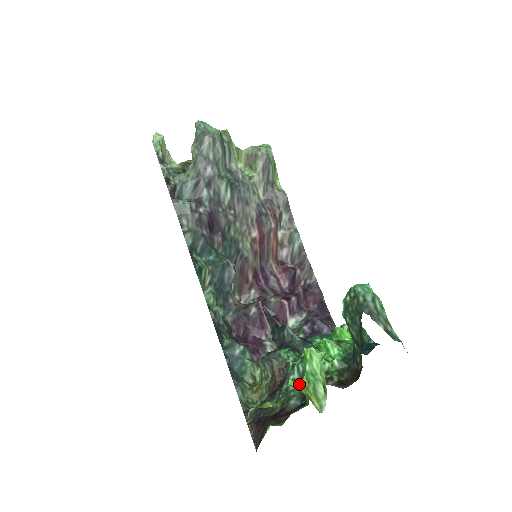
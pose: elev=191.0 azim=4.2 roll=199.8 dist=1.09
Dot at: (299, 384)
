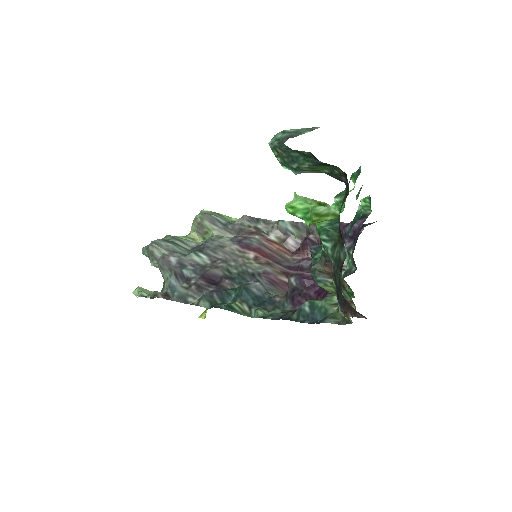
Dot at: occluded
